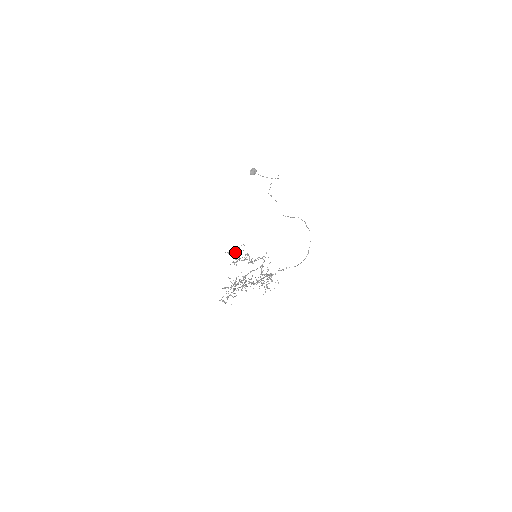
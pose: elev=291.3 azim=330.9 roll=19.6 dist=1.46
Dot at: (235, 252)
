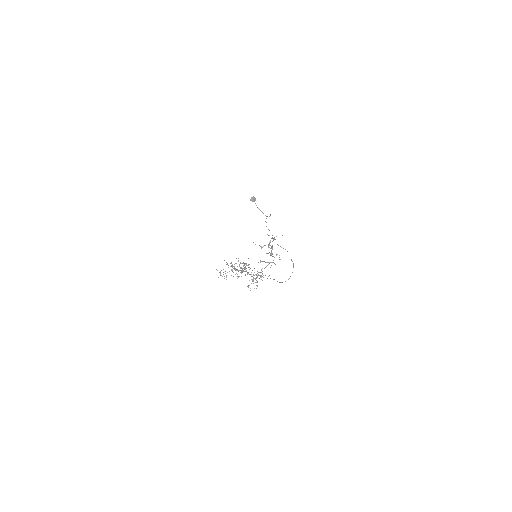
Dot at: (272, 237)
